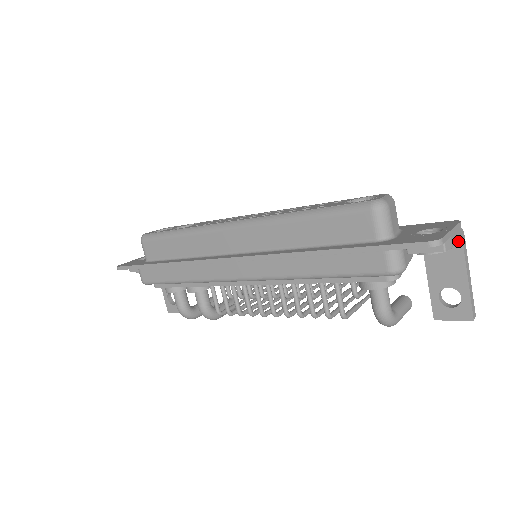
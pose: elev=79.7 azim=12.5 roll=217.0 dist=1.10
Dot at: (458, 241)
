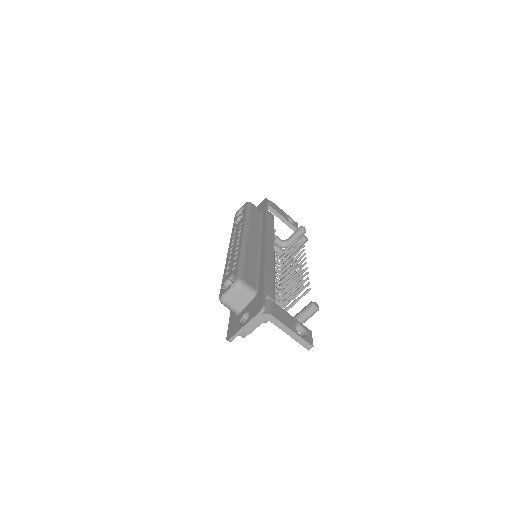
Dot at: (268, 318)
